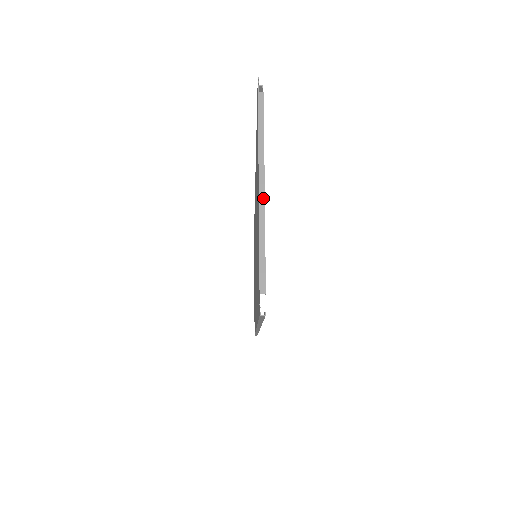
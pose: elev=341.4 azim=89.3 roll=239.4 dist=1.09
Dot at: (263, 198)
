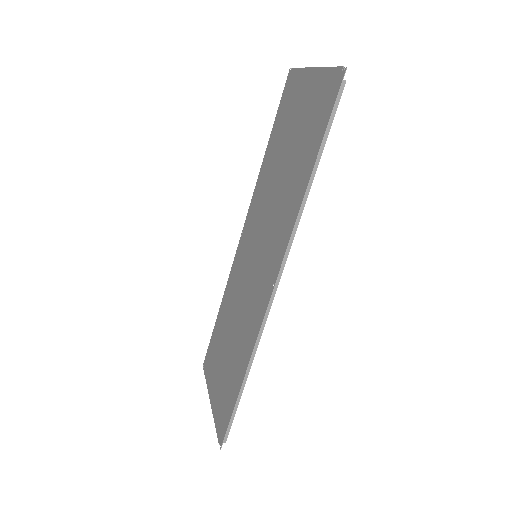
Dot at: occluded
